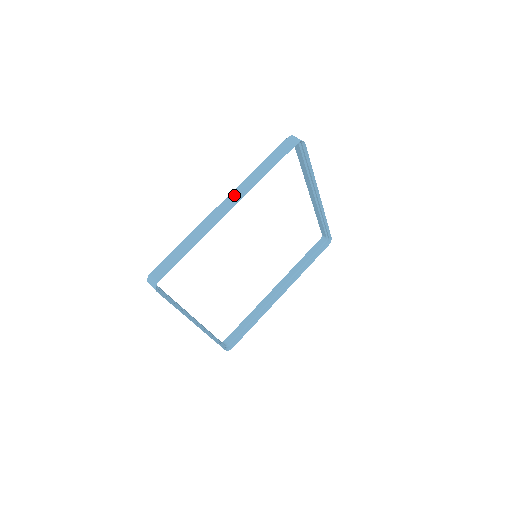
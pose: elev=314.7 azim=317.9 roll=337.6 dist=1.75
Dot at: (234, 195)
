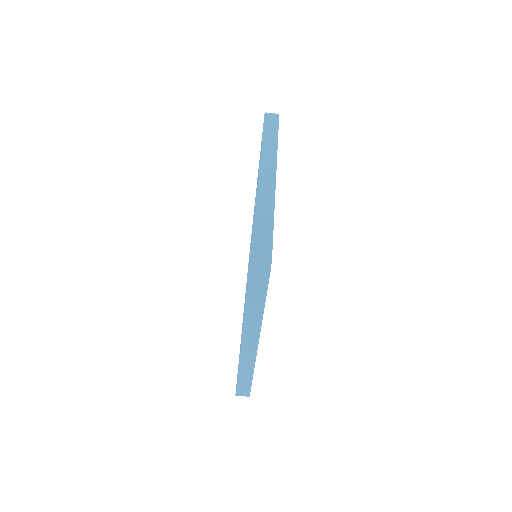
Dot at: (248, 337)
